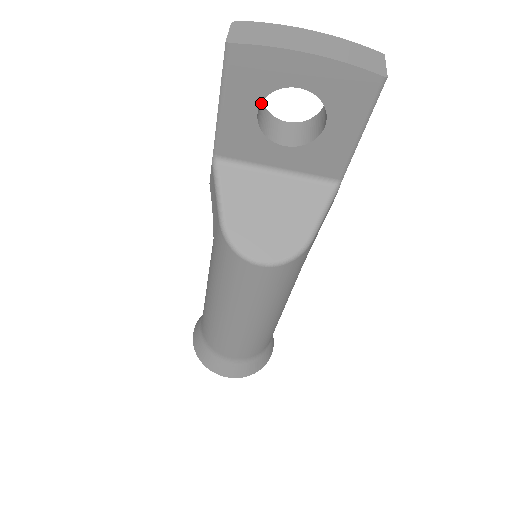
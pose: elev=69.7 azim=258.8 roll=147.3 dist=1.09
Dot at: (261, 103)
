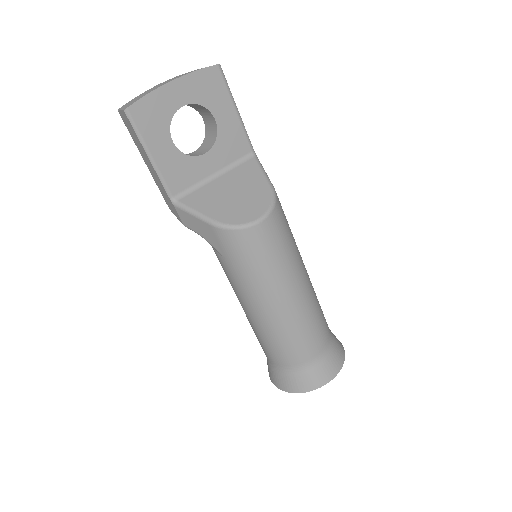
Dot at: occluded
